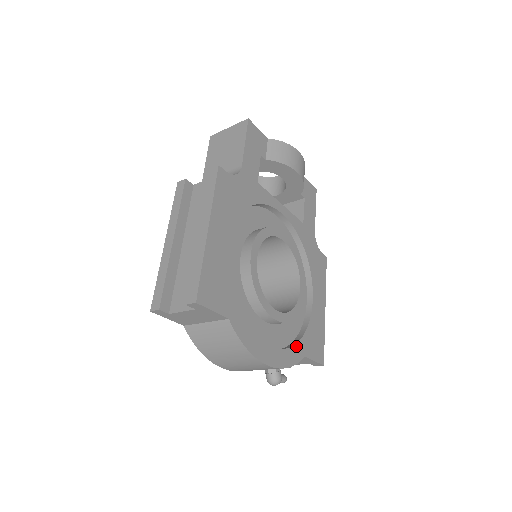
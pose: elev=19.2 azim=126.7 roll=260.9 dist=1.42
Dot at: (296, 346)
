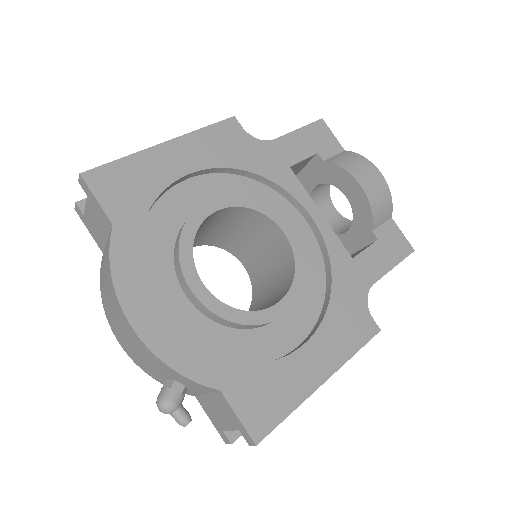
Dot at: (212, 360)
